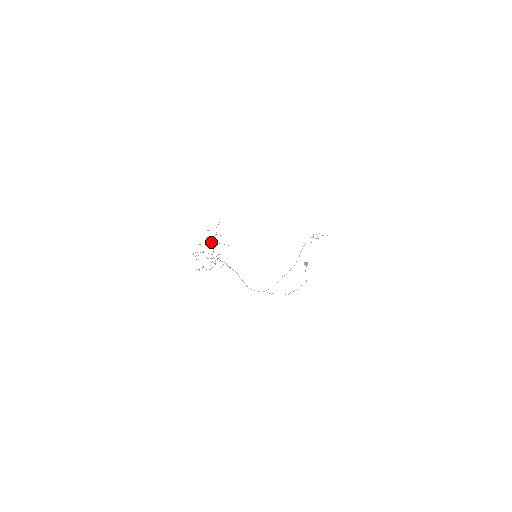
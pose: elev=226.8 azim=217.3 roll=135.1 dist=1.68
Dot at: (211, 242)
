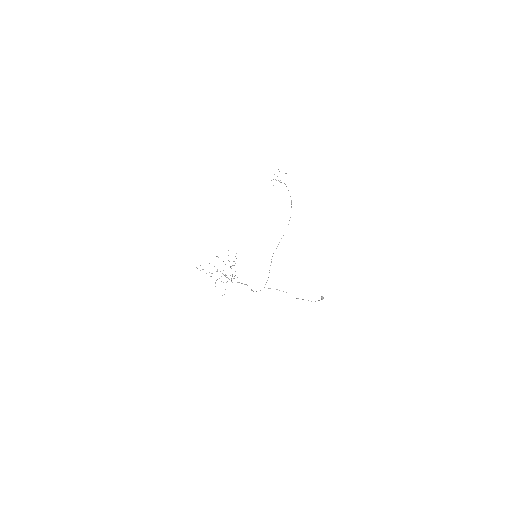
Dot at: occluded
